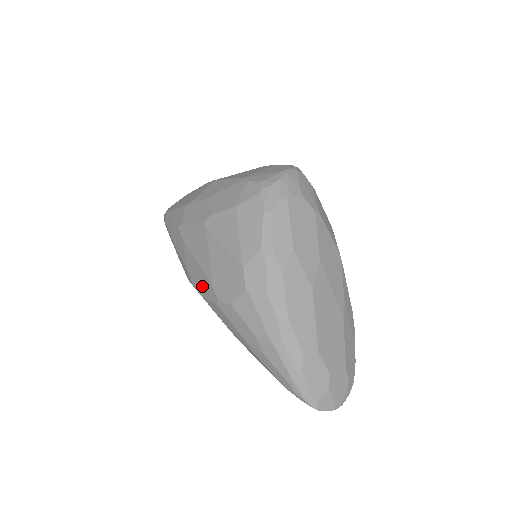
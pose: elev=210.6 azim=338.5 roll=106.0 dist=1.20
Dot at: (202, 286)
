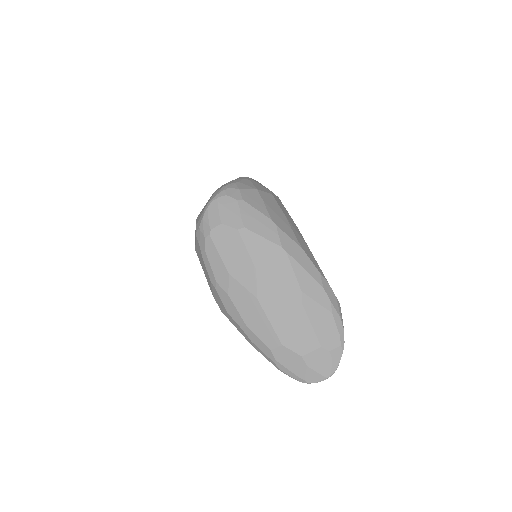
Dot at: occluded
